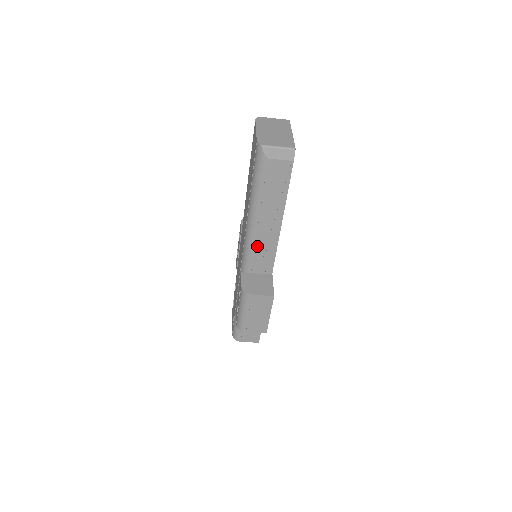
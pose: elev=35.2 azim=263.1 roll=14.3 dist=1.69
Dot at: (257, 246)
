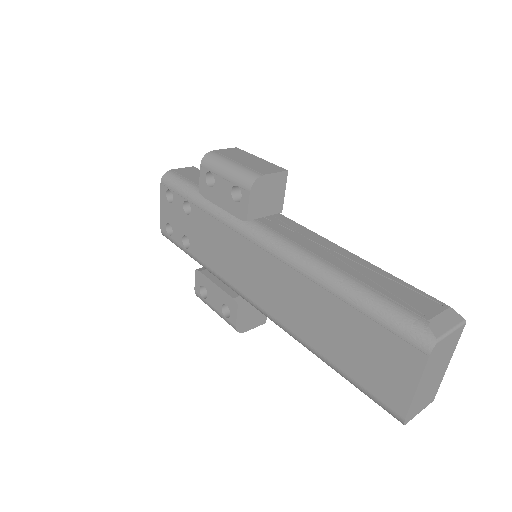
Dot at: occluded
